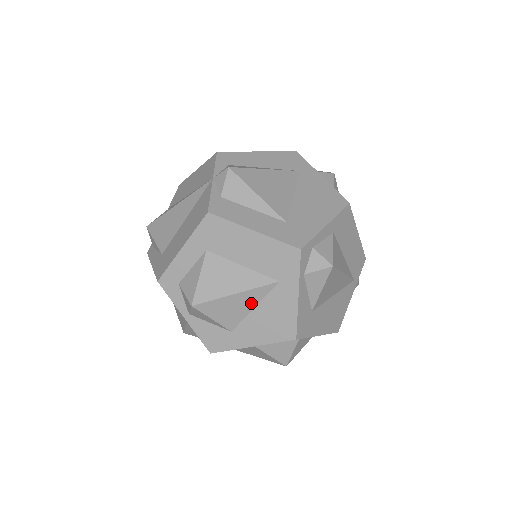
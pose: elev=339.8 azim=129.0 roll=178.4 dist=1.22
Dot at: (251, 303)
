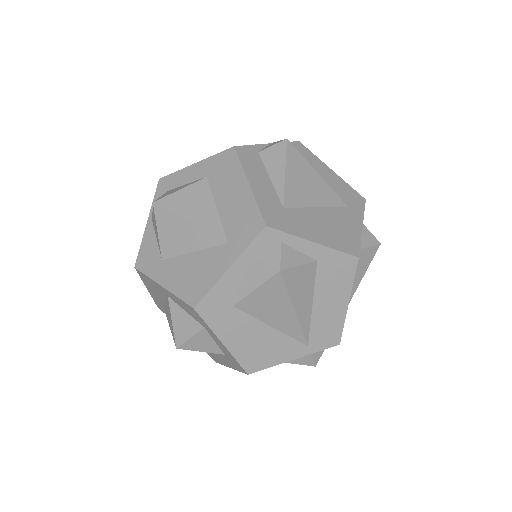
Dot at: (194, 244)
